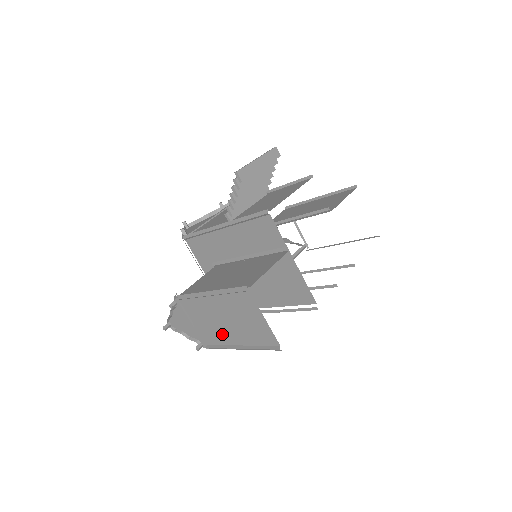
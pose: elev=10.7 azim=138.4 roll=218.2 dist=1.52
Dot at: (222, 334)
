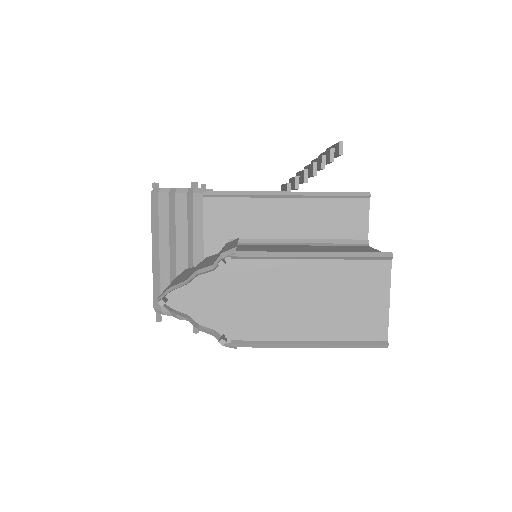
Dot at: (285, 321)
